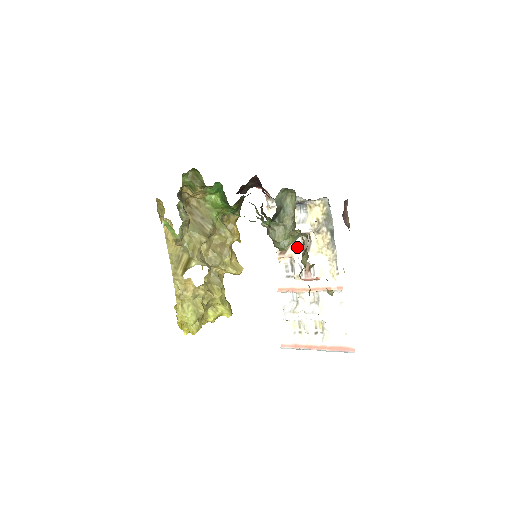
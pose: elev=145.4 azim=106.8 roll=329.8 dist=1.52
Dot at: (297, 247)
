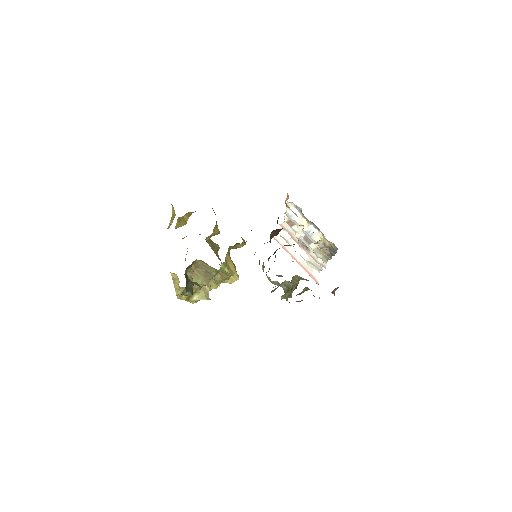
Dot at: (302, 233)
